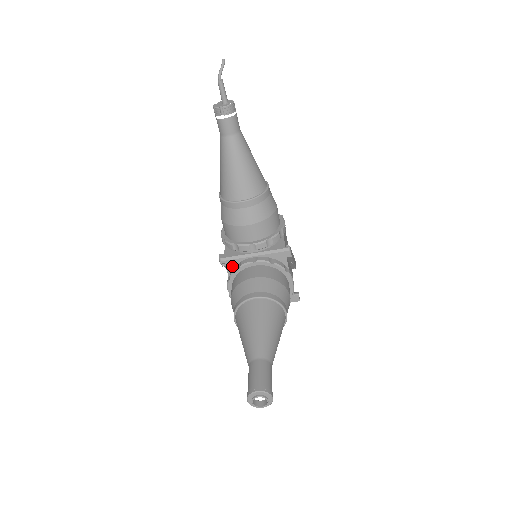
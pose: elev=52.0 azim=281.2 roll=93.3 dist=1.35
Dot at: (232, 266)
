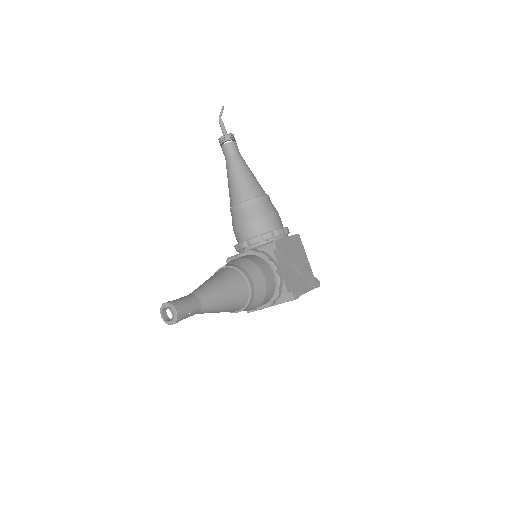
Dot at: occluded
